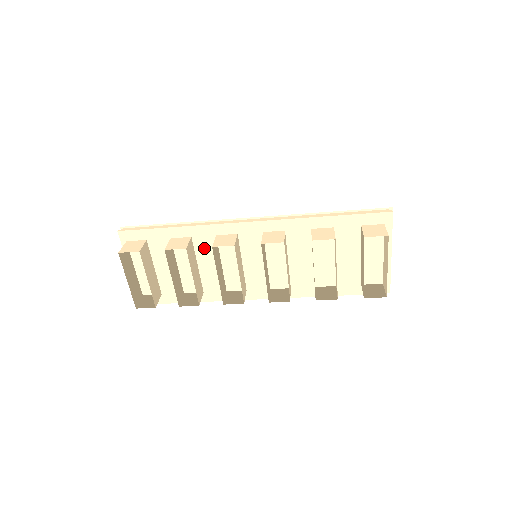
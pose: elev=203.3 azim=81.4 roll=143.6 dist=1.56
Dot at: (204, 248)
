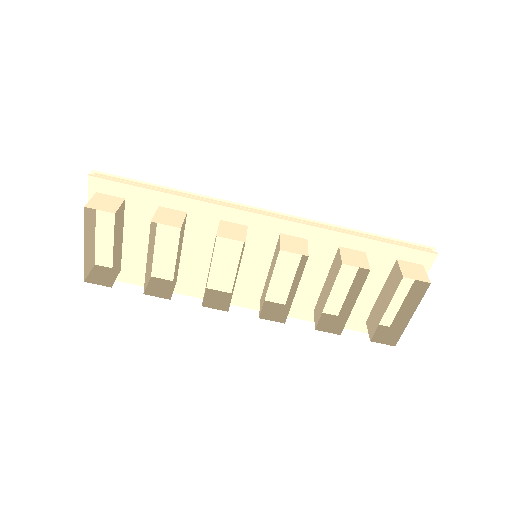
Dot at: (198, 230)
